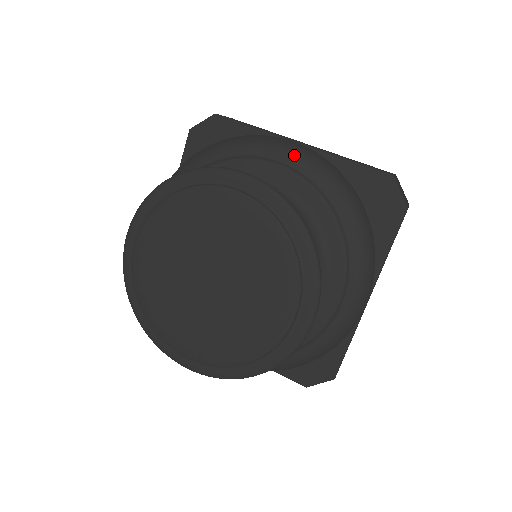
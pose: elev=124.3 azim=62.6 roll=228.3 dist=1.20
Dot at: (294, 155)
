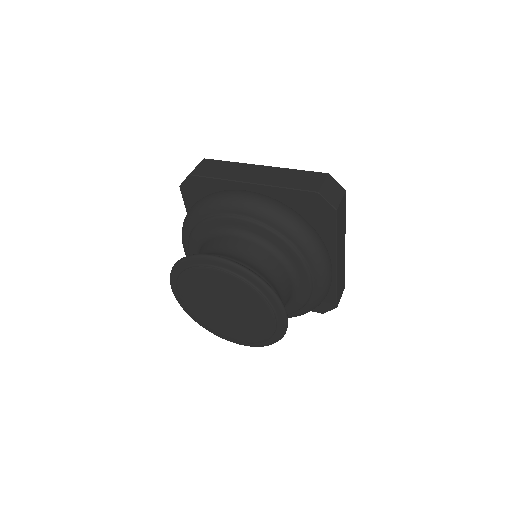
Dot at: (245, 209)
